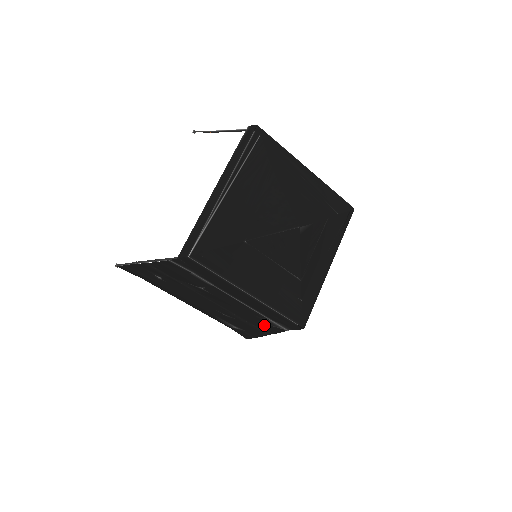
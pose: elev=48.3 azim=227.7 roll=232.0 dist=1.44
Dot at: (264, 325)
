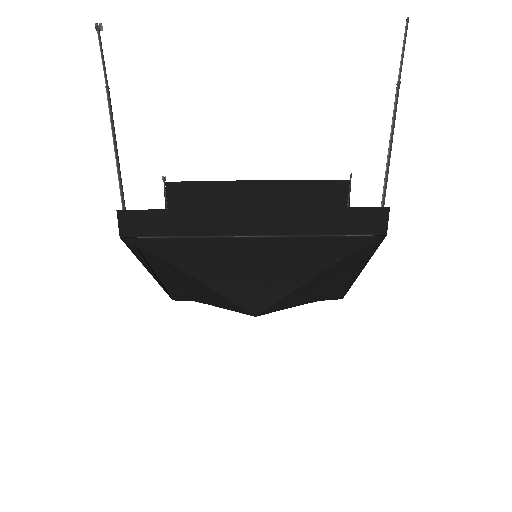
Dot at: occluded
